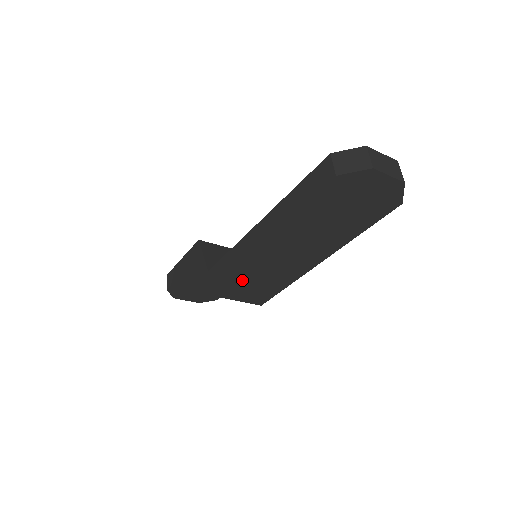
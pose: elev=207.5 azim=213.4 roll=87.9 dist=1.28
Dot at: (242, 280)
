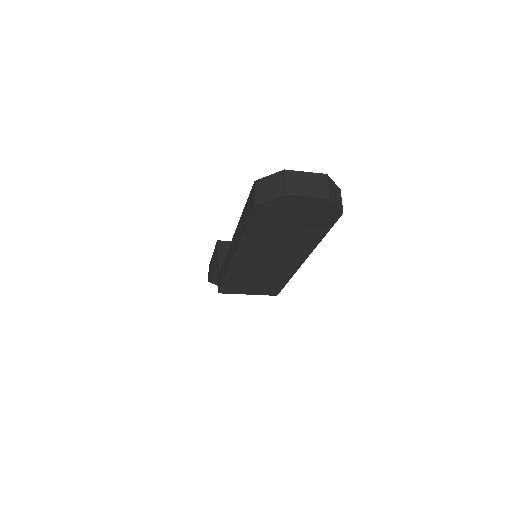
Dot at: (242, 281)
